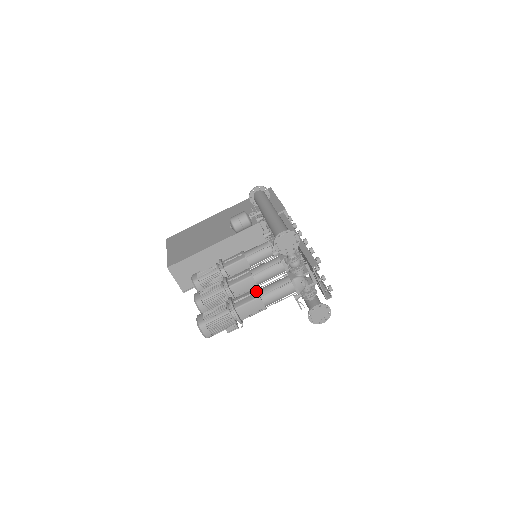
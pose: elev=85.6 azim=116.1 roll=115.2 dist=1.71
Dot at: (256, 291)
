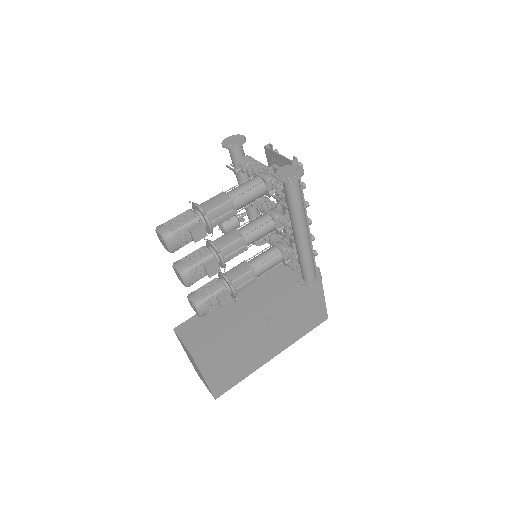
Dot at: occluded
